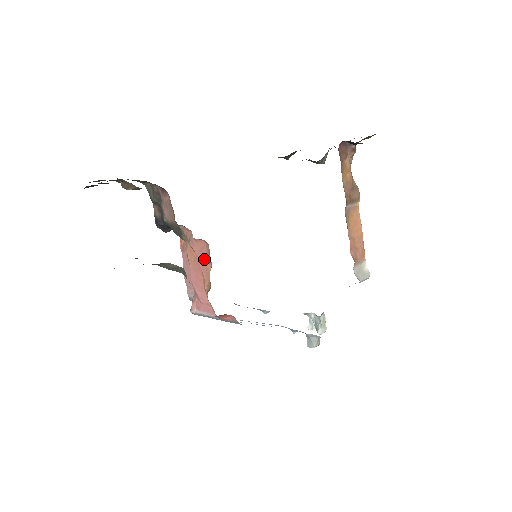
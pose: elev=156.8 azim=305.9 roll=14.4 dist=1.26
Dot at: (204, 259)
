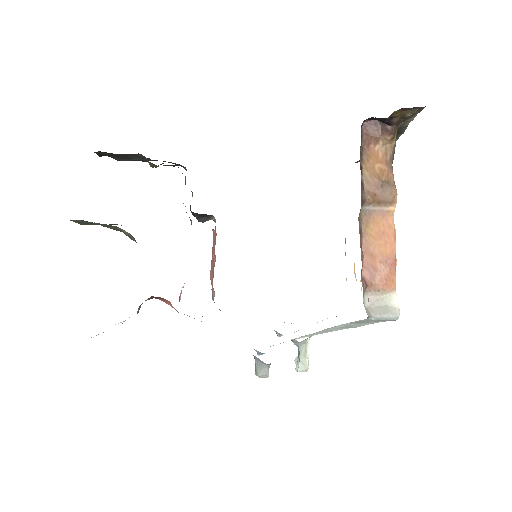
Dot at: (214, 251)
